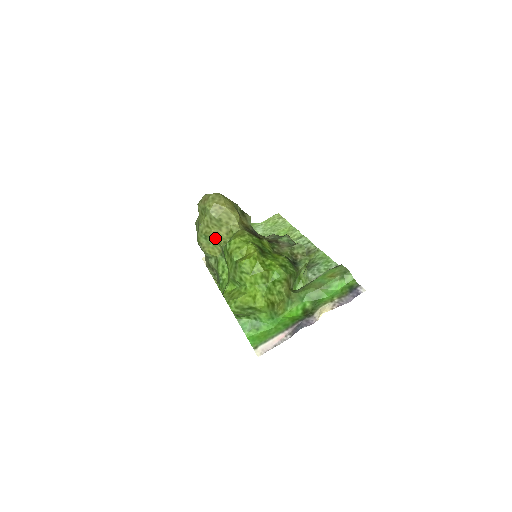
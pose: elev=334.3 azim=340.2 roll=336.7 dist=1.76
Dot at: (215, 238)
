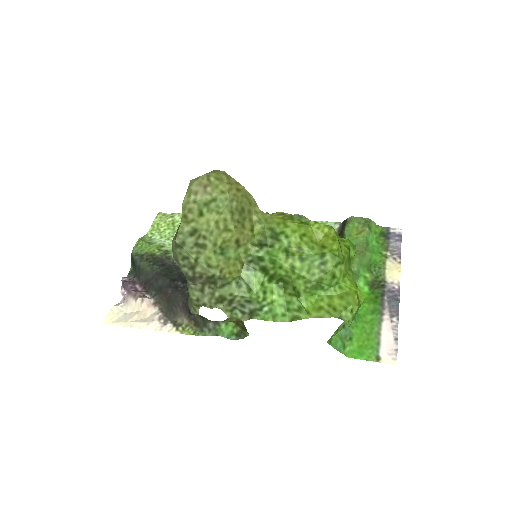
Dot at: (237, 245)
